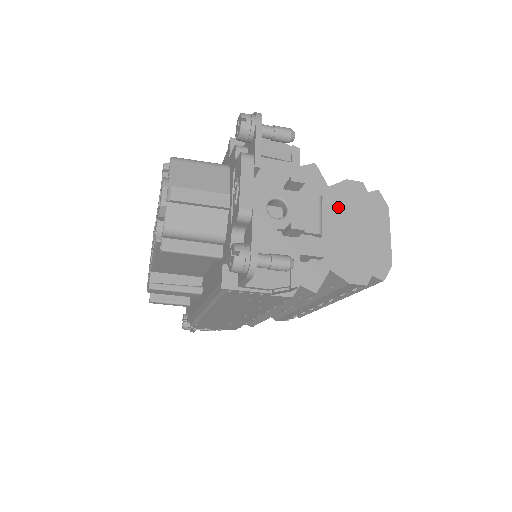
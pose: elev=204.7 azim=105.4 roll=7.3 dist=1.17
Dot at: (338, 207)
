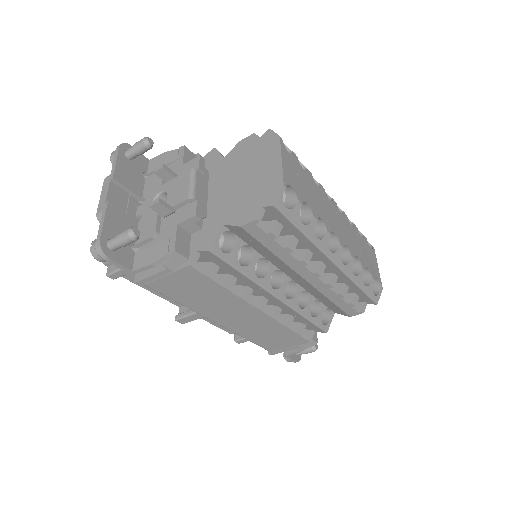
Dot at: (232, 168)
